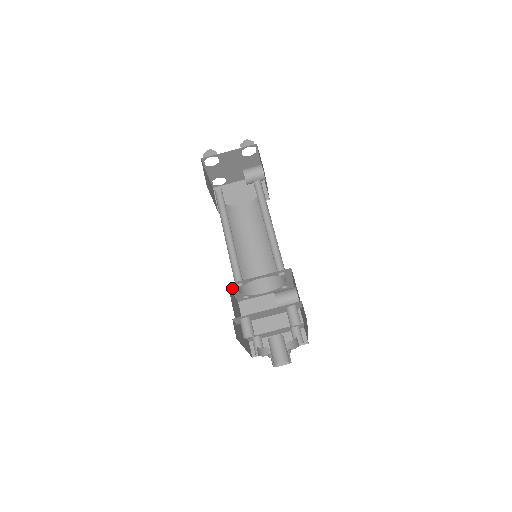
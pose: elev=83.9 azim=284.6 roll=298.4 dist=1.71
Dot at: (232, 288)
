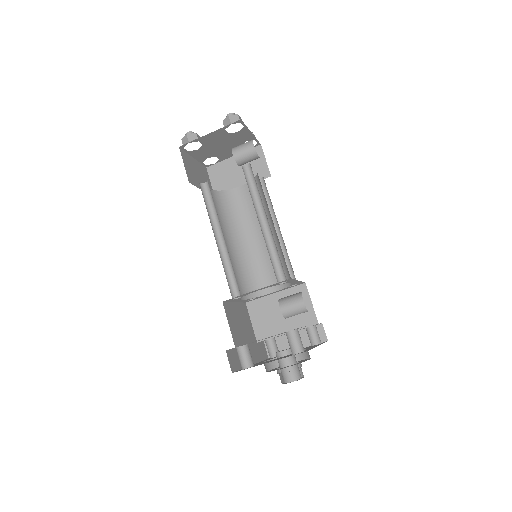
Dot at: (230, 301)
